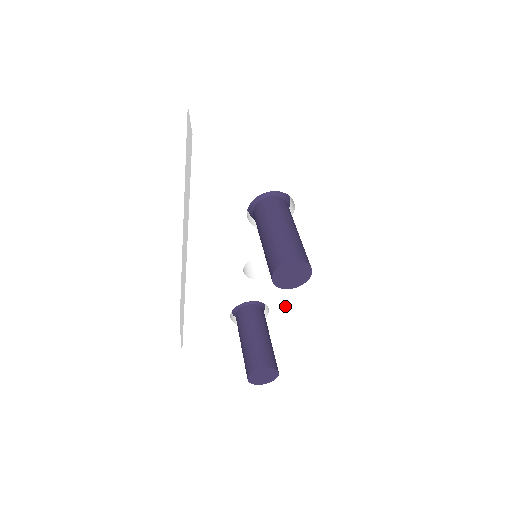
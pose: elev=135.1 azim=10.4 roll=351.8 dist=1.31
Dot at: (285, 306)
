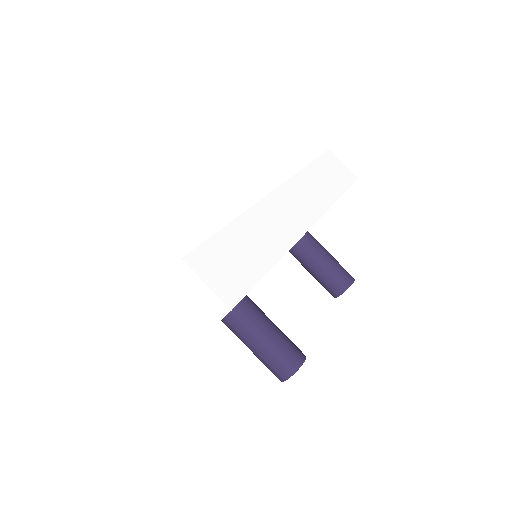
Dot at: occluded
